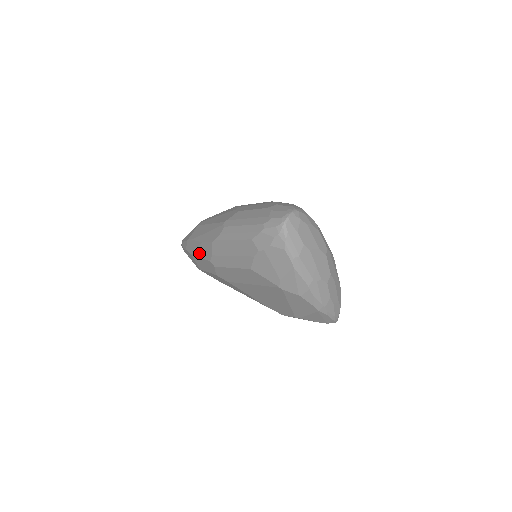
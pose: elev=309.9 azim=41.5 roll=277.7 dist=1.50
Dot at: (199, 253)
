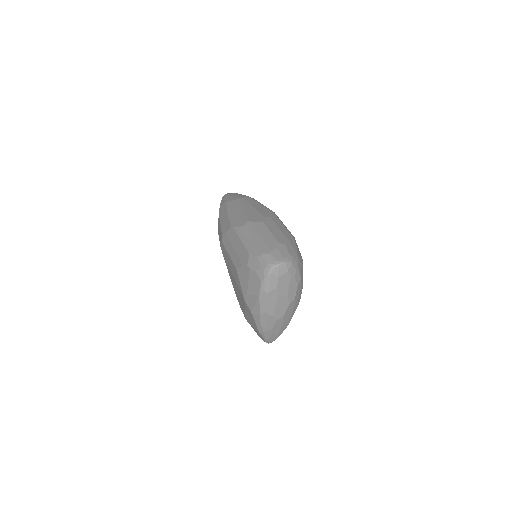
Dot at: (222, 221)
